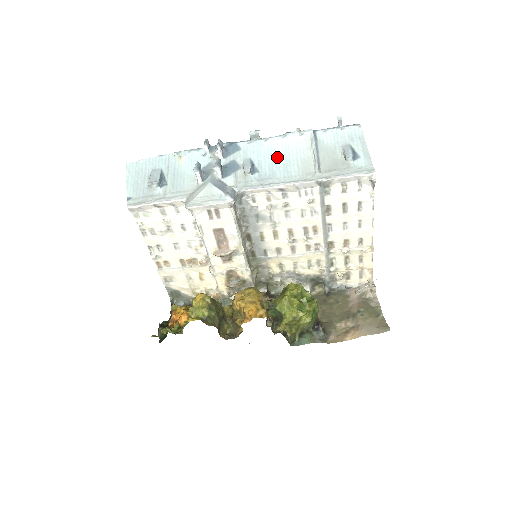
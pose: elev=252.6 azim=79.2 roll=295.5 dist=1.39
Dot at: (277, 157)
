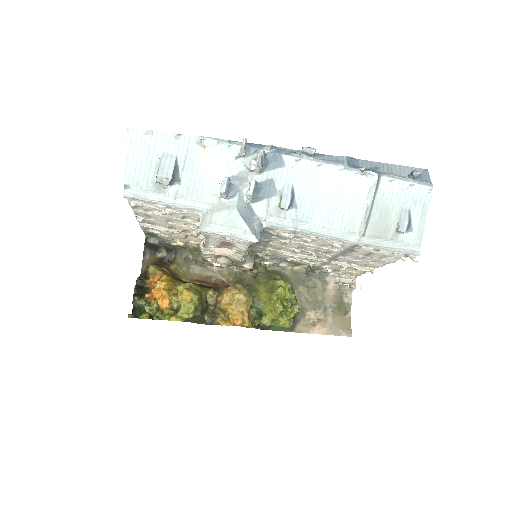
Dot at: (324, 195)
